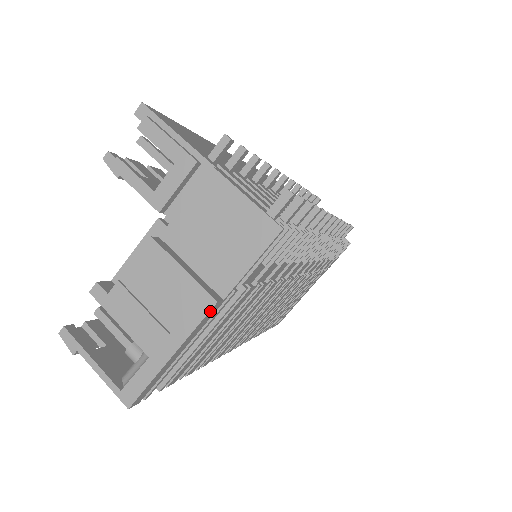
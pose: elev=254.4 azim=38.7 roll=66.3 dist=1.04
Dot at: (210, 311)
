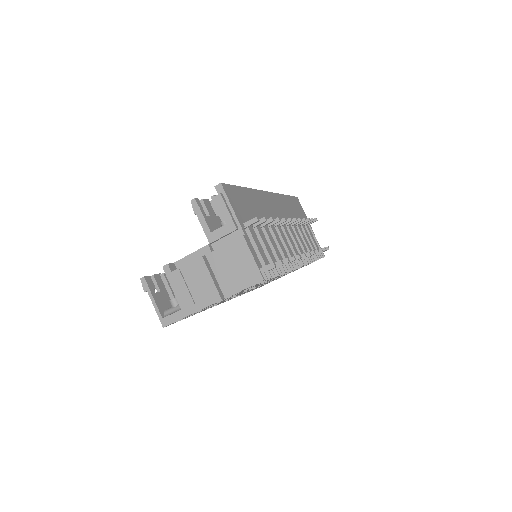
Dot at: occluded
